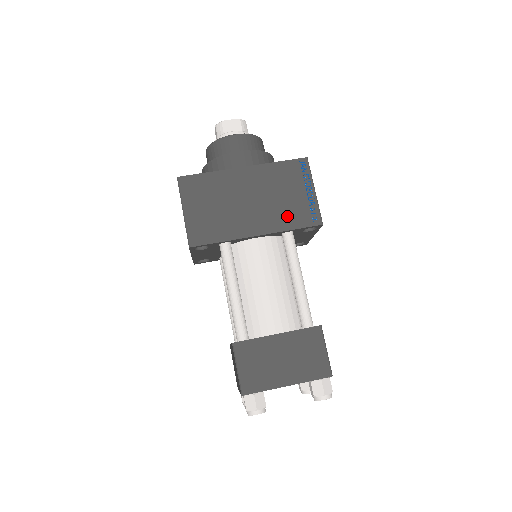
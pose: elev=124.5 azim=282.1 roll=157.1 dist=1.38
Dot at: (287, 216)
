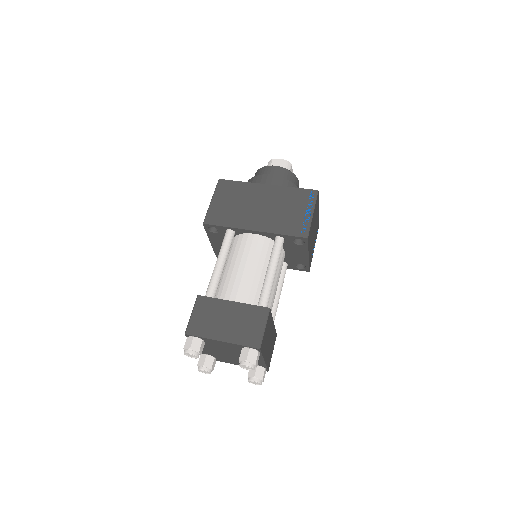
Dot at: (282, 224)
